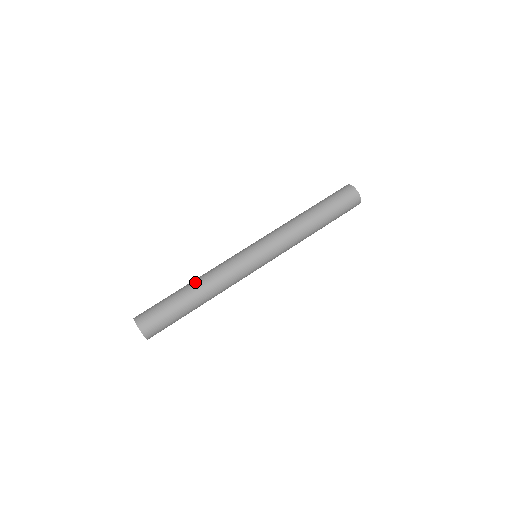
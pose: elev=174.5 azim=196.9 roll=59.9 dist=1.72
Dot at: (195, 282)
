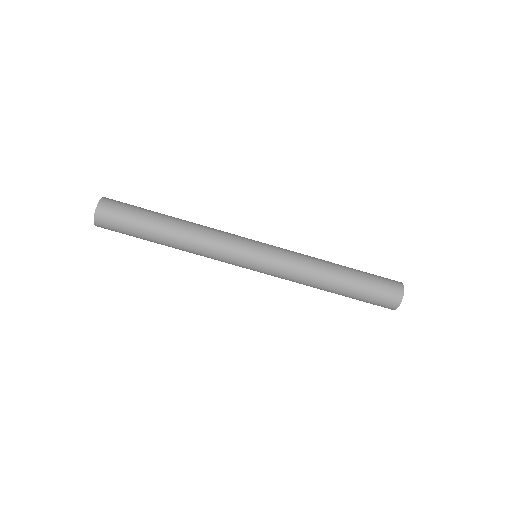
Dot at: occluded
